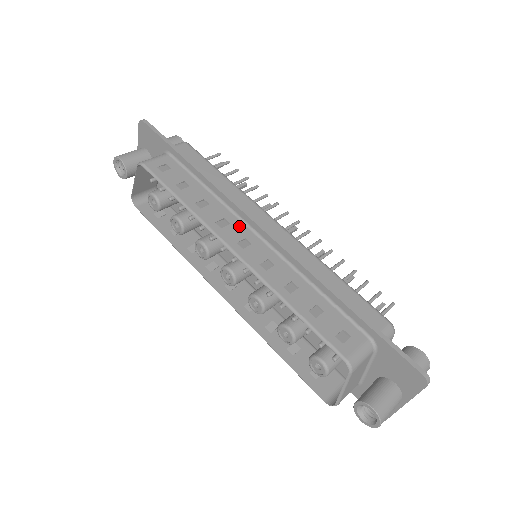
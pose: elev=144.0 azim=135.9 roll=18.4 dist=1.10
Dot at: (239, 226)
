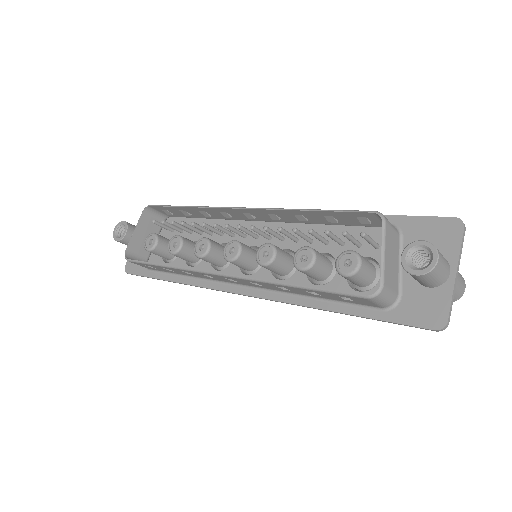
Dot at: (241, 216)
